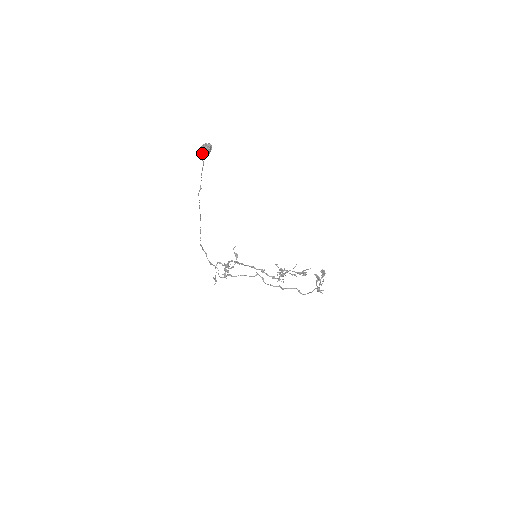
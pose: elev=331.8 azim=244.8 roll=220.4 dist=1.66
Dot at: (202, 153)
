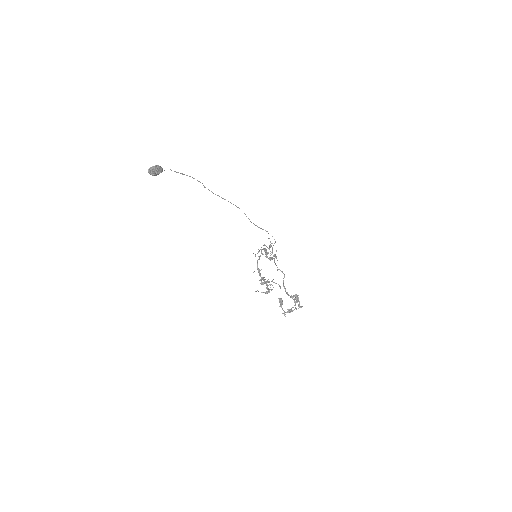
Dot at: occluded
